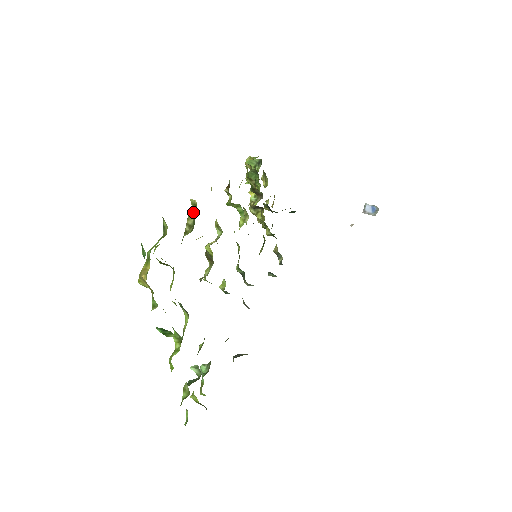
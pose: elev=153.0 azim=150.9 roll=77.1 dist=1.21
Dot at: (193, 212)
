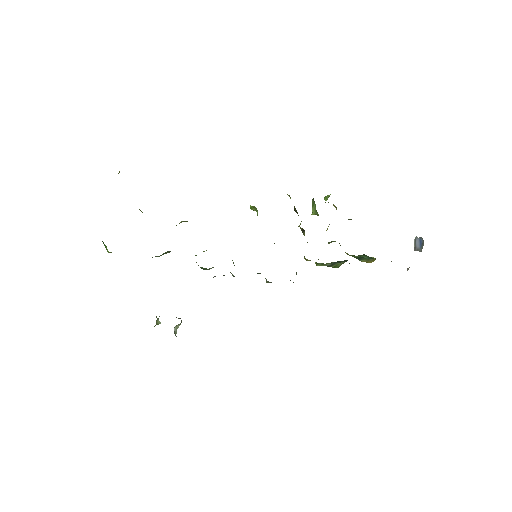
Dot at: occluded
